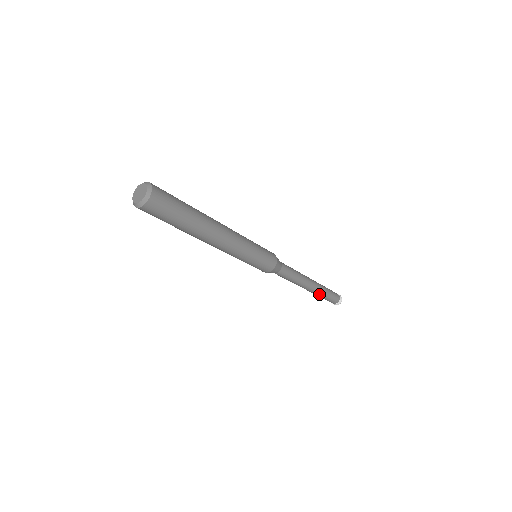
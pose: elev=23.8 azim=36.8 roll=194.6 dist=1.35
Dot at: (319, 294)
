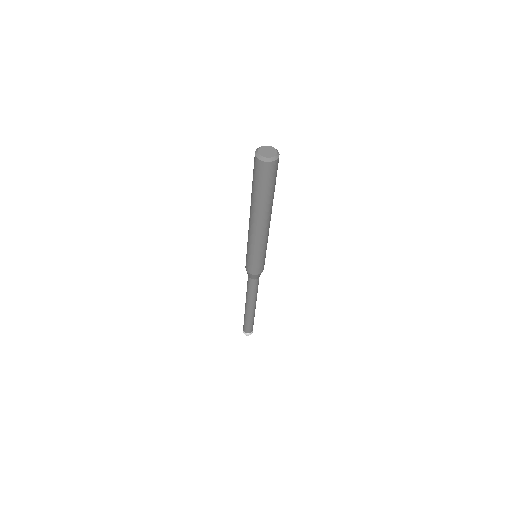
Dot at: (247, 316)
